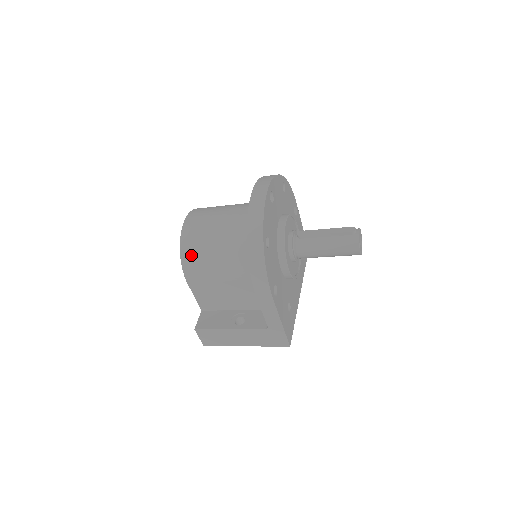
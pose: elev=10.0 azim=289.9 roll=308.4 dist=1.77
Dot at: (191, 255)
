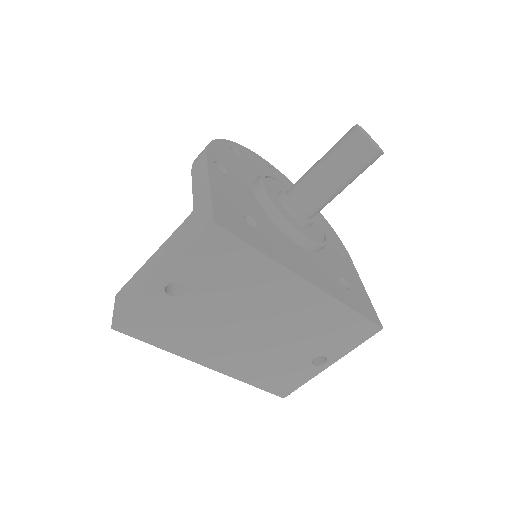
Dot at: occluded
